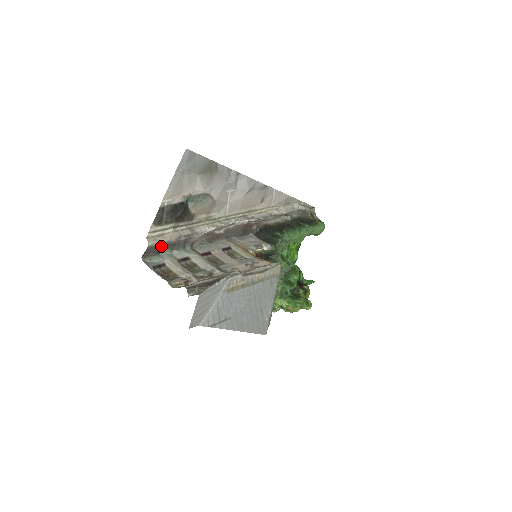
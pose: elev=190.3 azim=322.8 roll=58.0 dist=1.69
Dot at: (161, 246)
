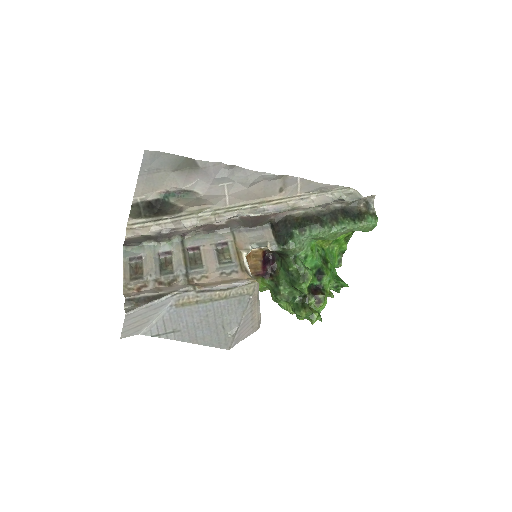
Dot at: (142, 238)
